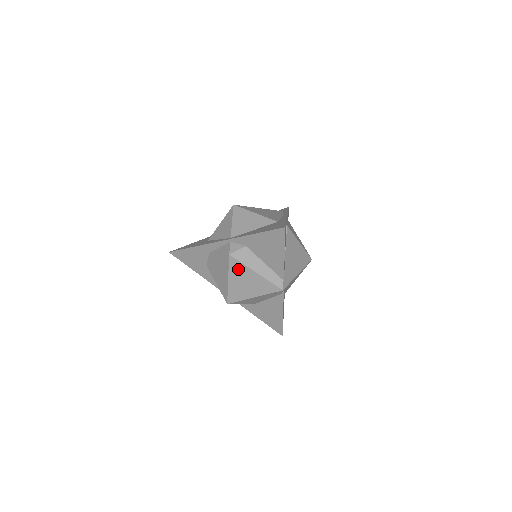
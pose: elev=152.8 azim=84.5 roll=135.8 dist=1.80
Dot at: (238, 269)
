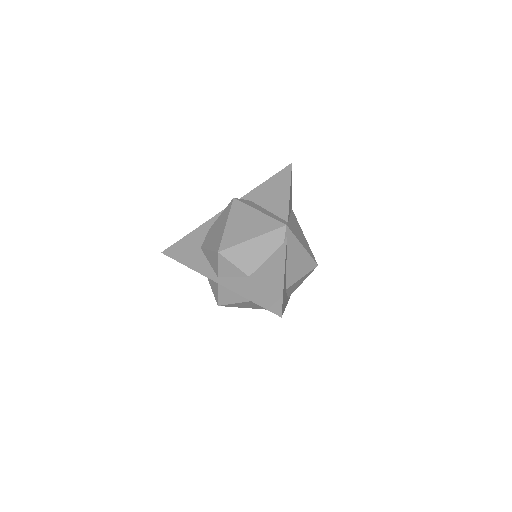
Dot at: (240, 210)
